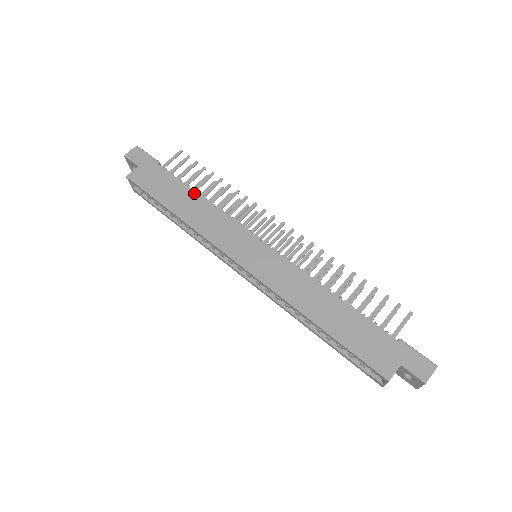
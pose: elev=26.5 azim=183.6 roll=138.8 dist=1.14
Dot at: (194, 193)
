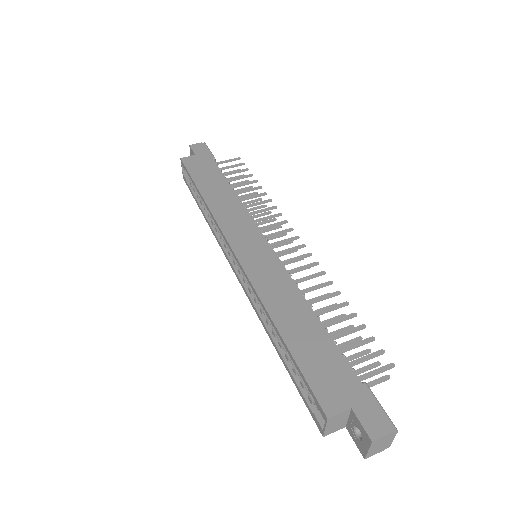
Dot at: (229, 186)
